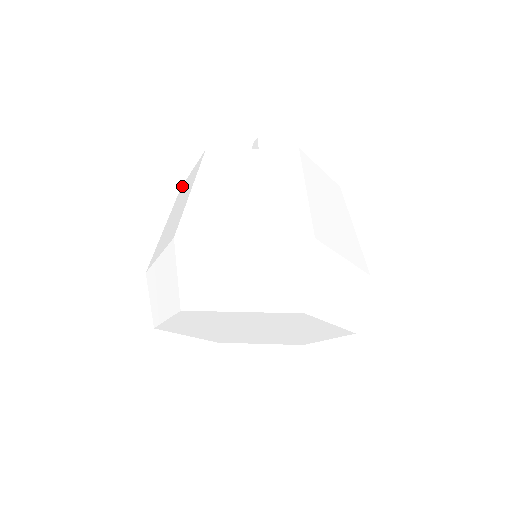
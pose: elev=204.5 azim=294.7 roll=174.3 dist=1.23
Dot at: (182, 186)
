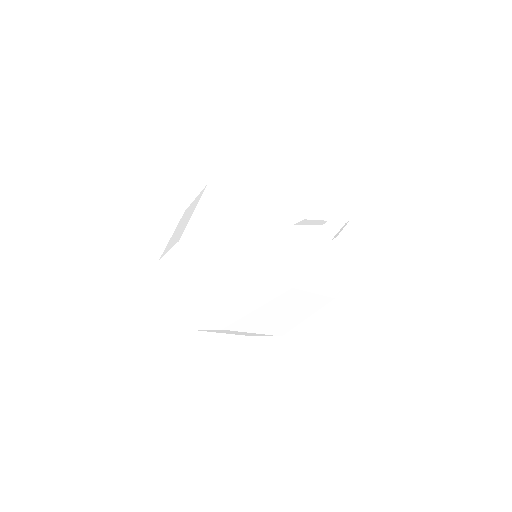
Dot at: (259, 226)
